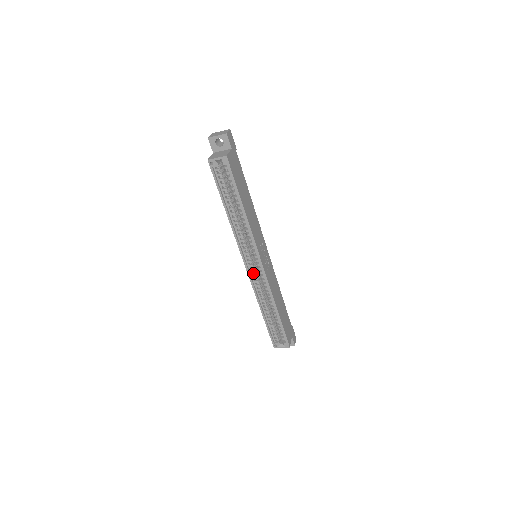
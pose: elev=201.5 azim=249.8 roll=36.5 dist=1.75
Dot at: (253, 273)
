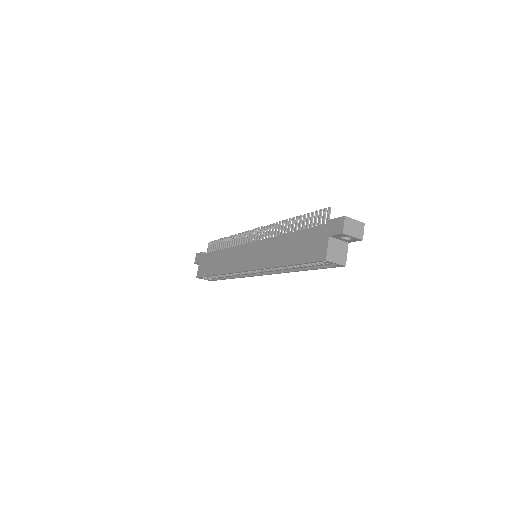
Dot at: occluded
